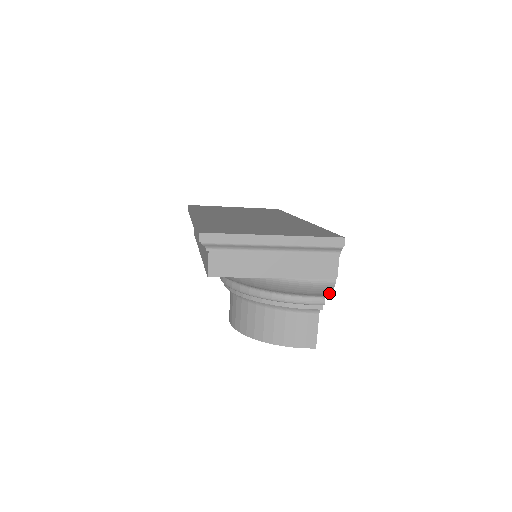
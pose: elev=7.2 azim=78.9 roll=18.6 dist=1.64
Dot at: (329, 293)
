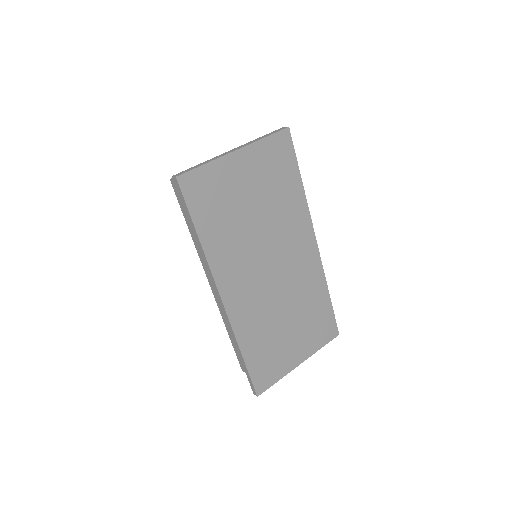
Dot at: occluded
